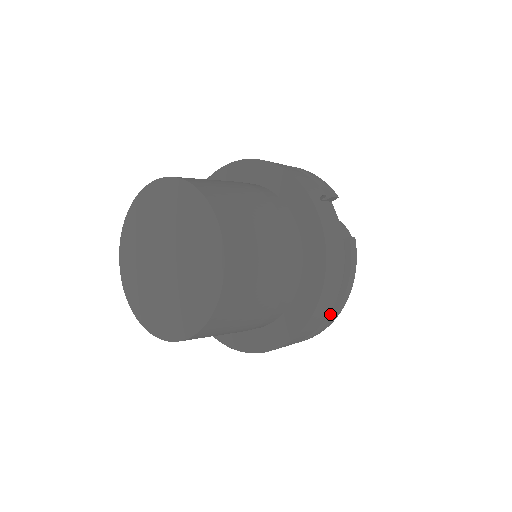
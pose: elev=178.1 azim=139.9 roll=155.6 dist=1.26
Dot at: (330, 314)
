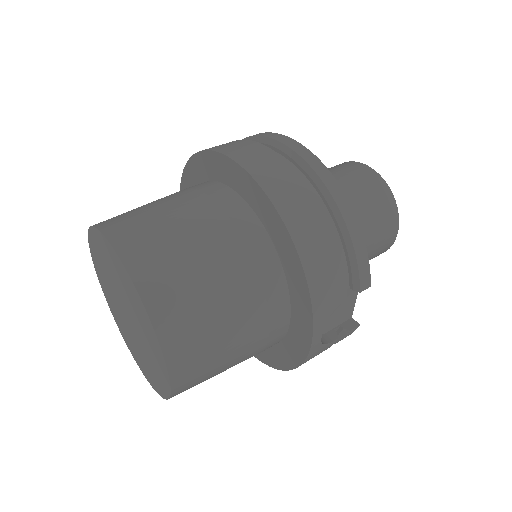
Dot at: occluded
